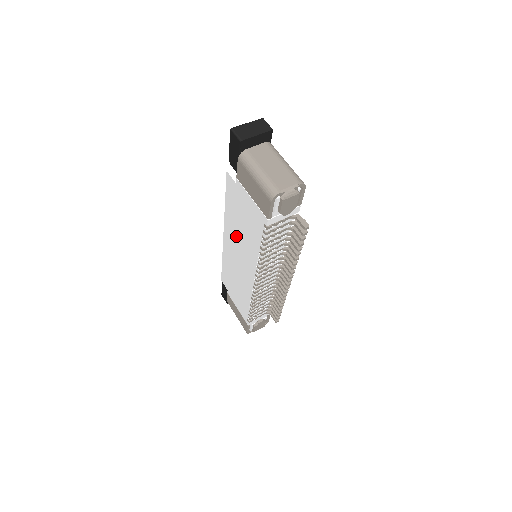
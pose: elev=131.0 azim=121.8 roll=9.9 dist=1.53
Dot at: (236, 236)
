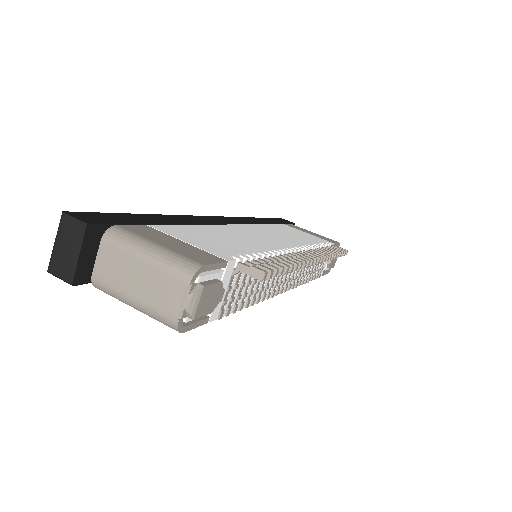
Dot at: occluded
